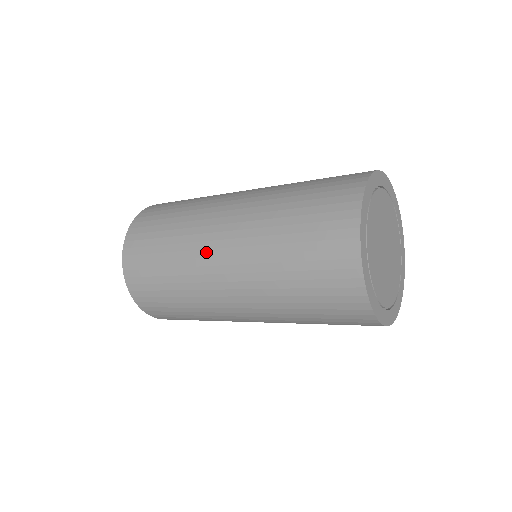
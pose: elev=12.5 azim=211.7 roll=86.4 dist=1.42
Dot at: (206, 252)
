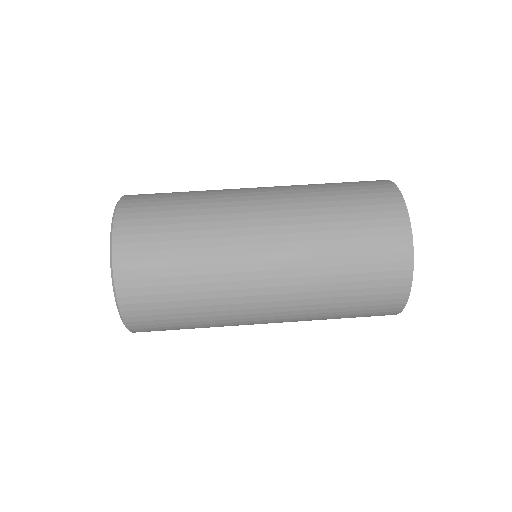
Dot at: (242, 208)
